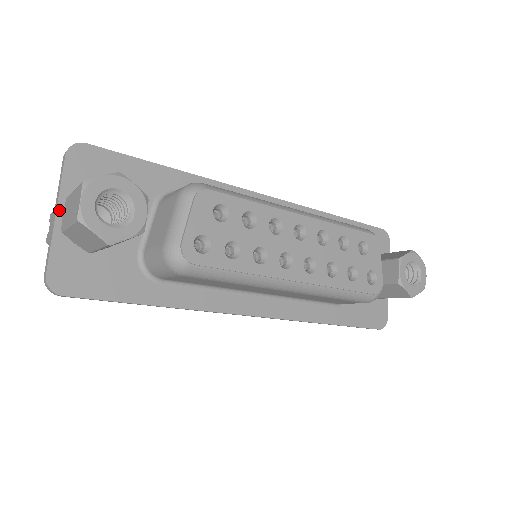
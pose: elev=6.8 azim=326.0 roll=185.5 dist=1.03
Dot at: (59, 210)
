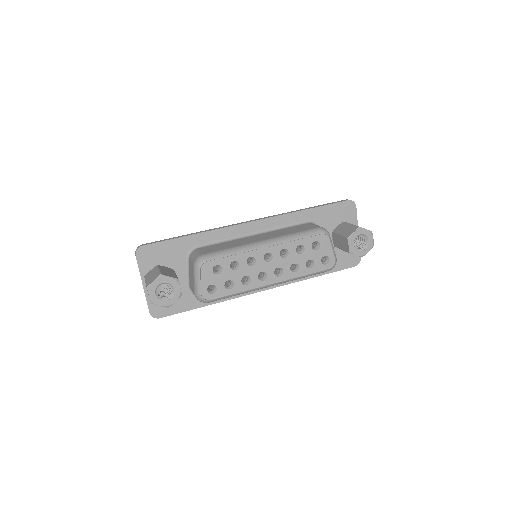
Dot at: (143, 283)
